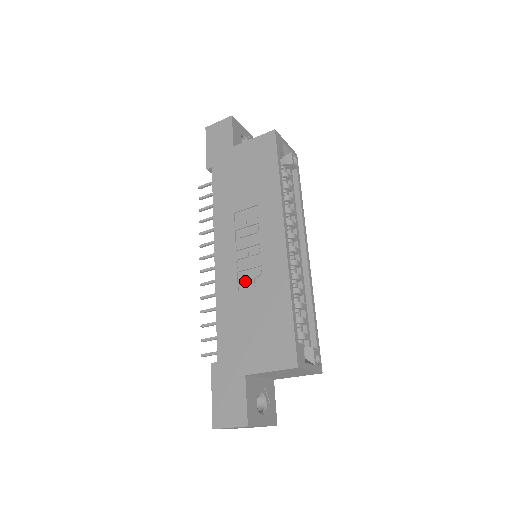
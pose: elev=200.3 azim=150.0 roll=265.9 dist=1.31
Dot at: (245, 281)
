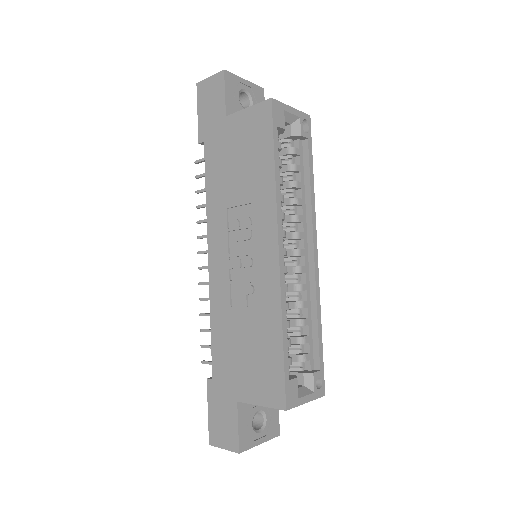
Dot at: (238, 296)
